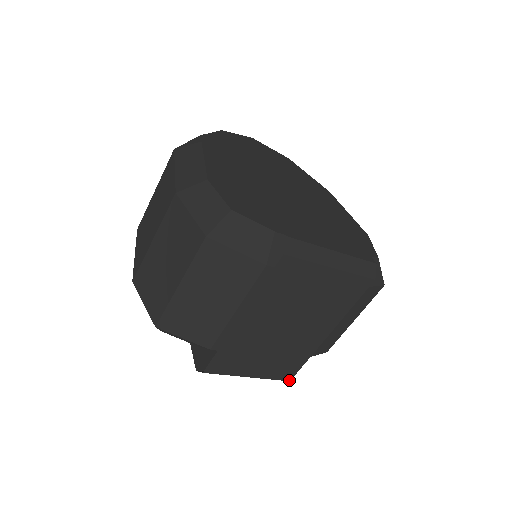
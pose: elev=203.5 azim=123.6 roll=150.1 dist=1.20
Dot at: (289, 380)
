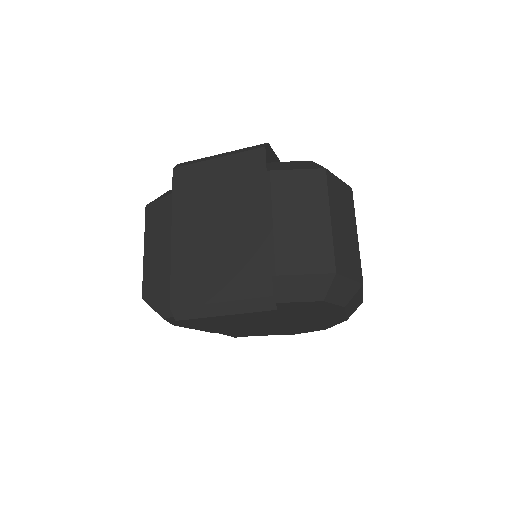
Dot at: (271, 295)
